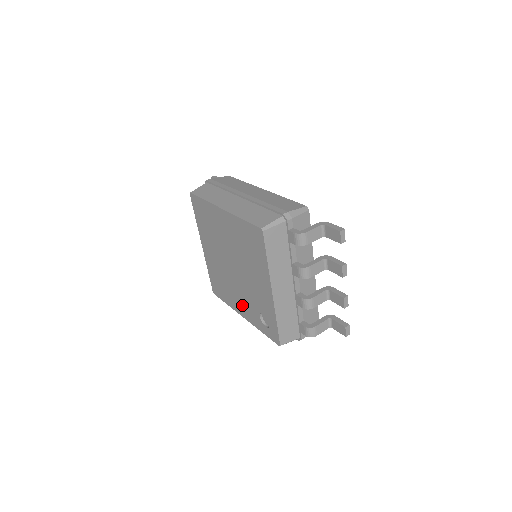
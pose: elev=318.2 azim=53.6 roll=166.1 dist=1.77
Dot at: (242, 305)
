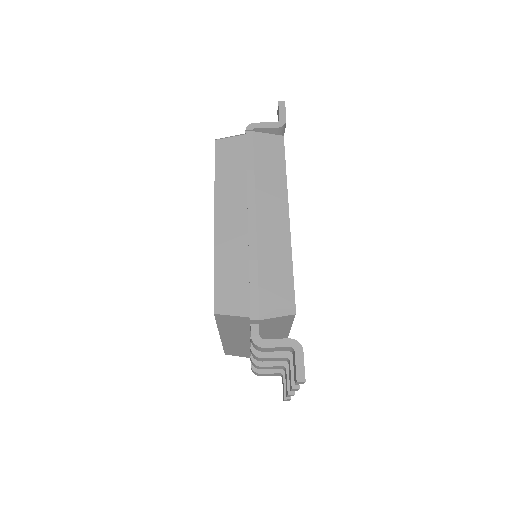
Dot at: occluded
